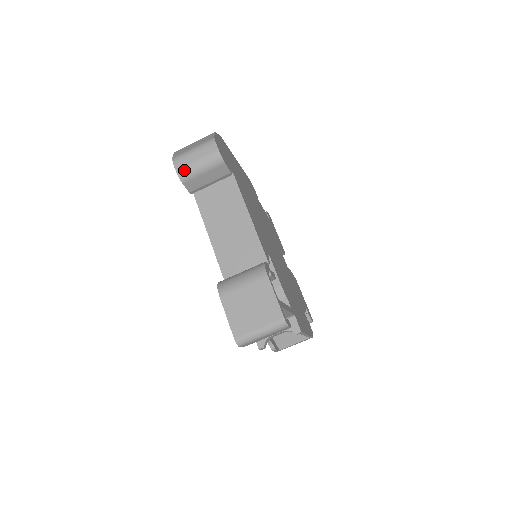
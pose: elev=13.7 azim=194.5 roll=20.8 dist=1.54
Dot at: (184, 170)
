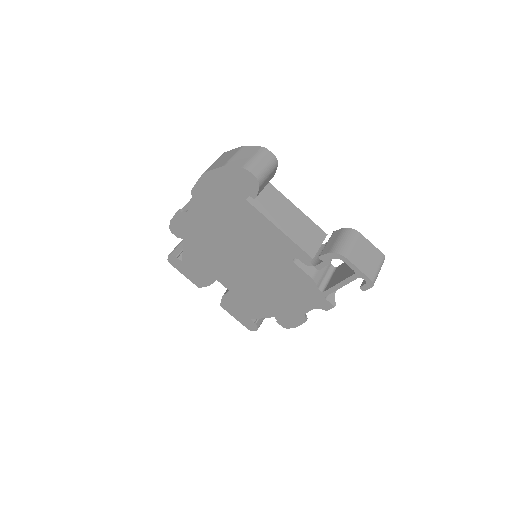
Dot at: (260, 175)
